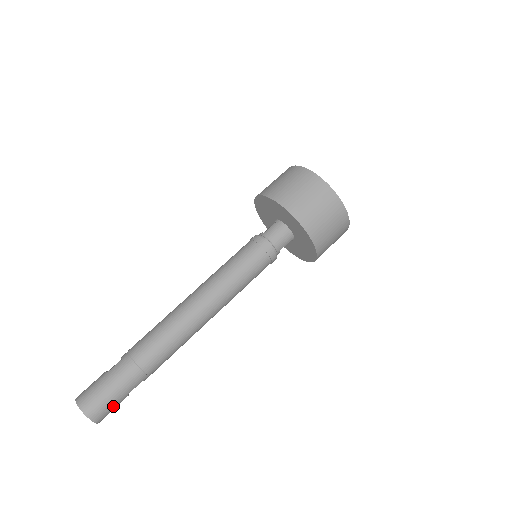
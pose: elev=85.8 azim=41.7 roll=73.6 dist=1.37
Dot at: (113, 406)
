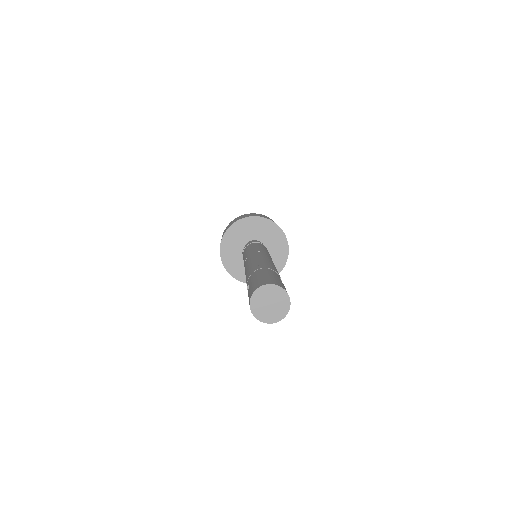
Dot at: occluded
